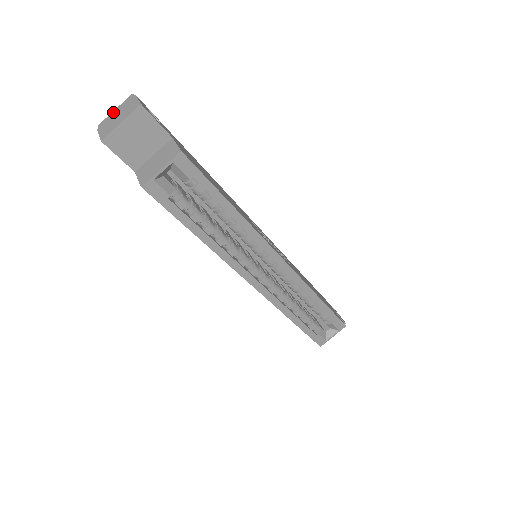
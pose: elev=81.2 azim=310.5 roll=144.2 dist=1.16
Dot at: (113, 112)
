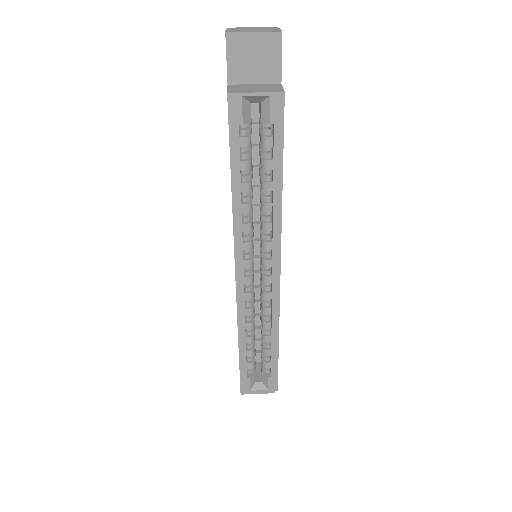
Dot at: (250, 27)
